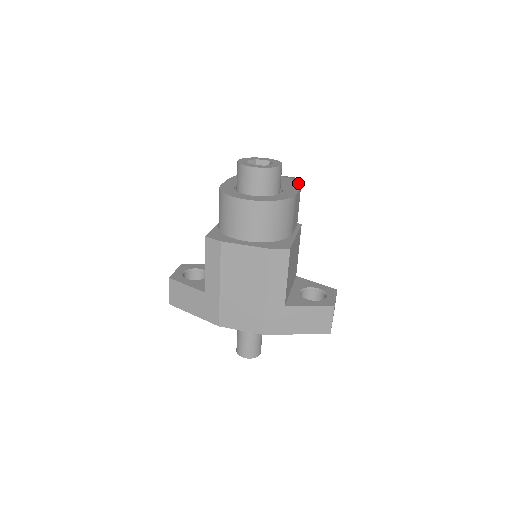
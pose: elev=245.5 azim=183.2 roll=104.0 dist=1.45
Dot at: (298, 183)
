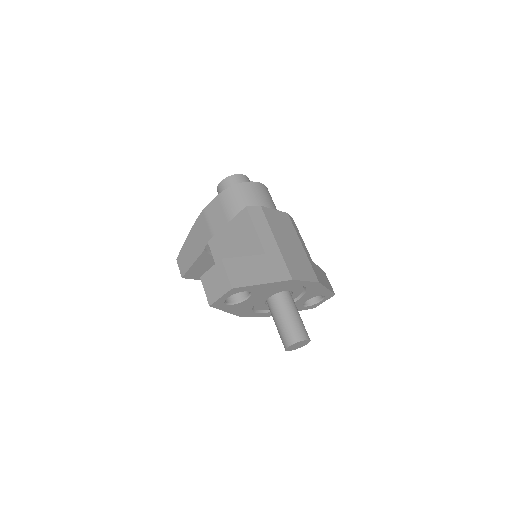
Dot at: occluded
